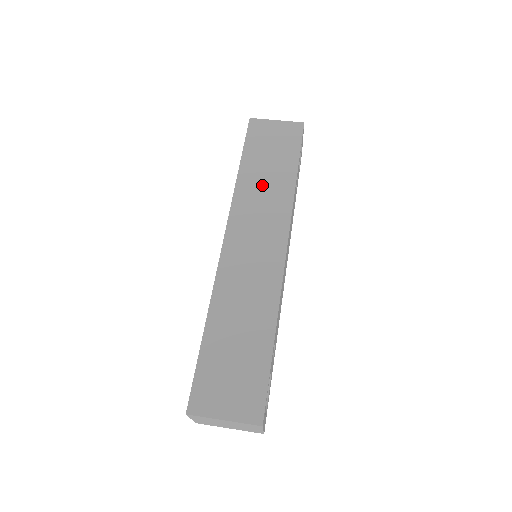
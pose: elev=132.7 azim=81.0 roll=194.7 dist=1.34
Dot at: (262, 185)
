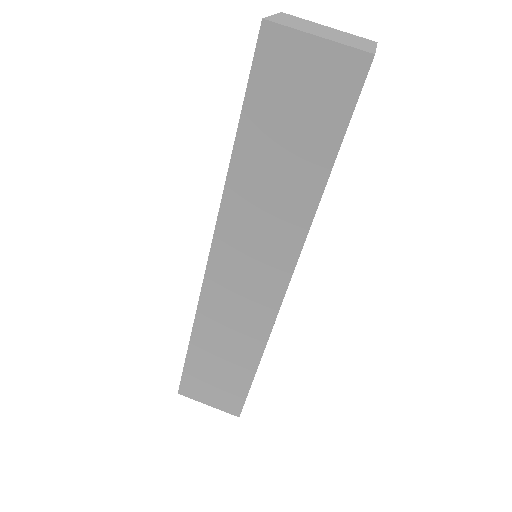
Dot at: (267, 188)
